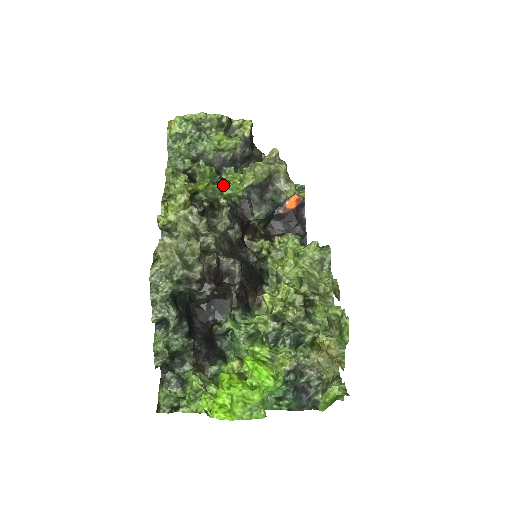
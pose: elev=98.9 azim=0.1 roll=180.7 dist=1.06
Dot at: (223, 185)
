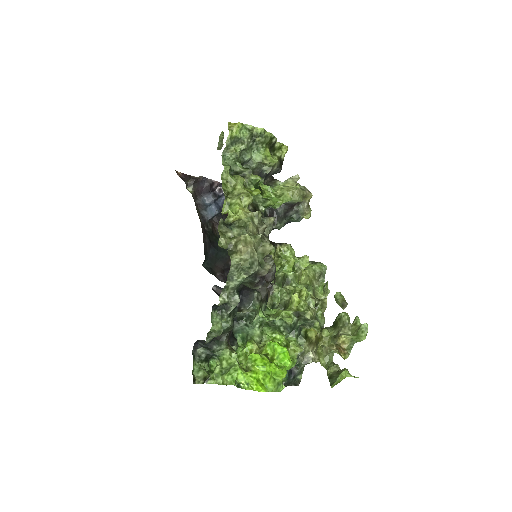
Dot at: (261, 194)
